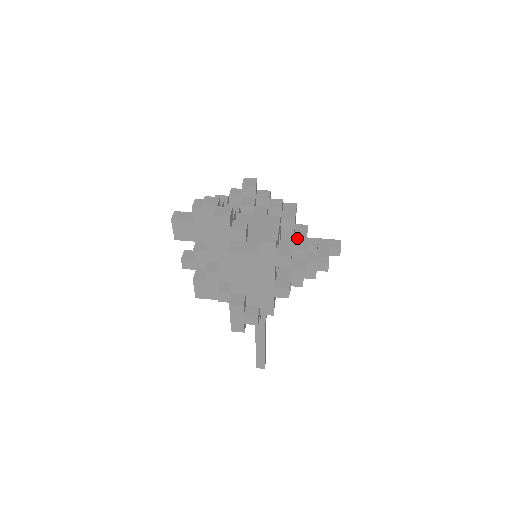
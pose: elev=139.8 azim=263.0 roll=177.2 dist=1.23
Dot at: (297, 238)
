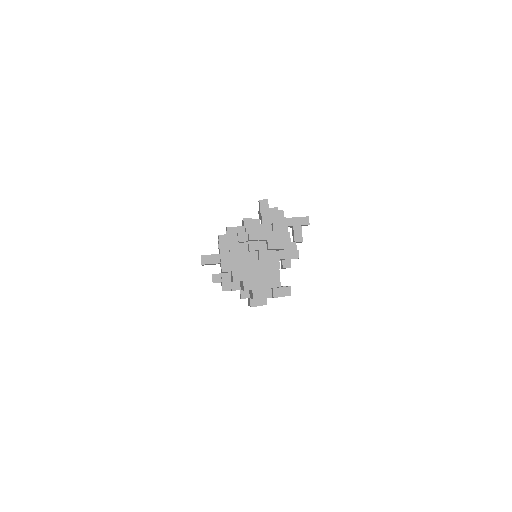
Dot at: occluded
